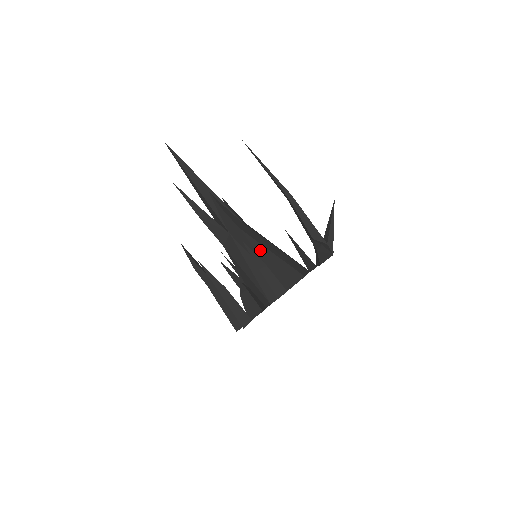
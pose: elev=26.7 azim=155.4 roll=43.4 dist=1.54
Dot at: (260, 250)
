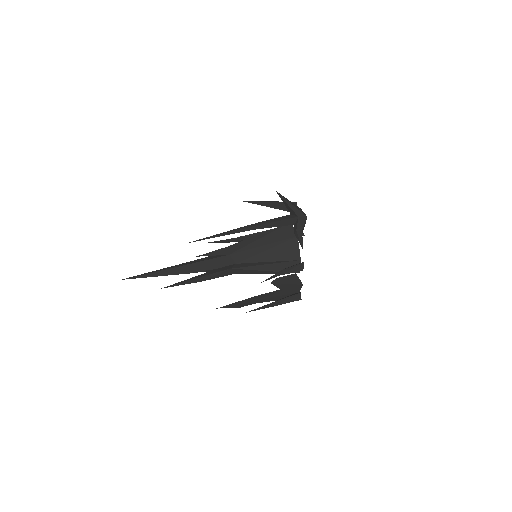
Dot at: (261, 259)
